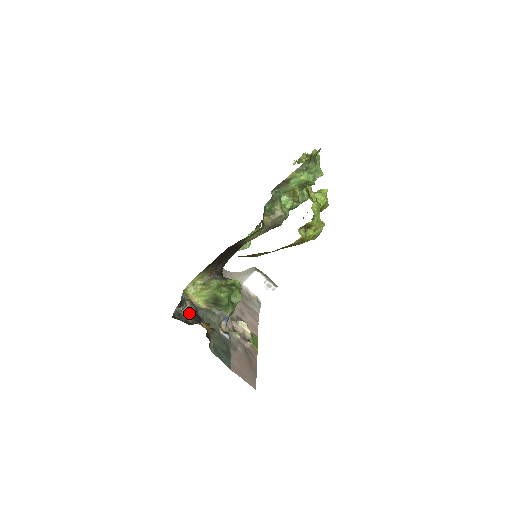
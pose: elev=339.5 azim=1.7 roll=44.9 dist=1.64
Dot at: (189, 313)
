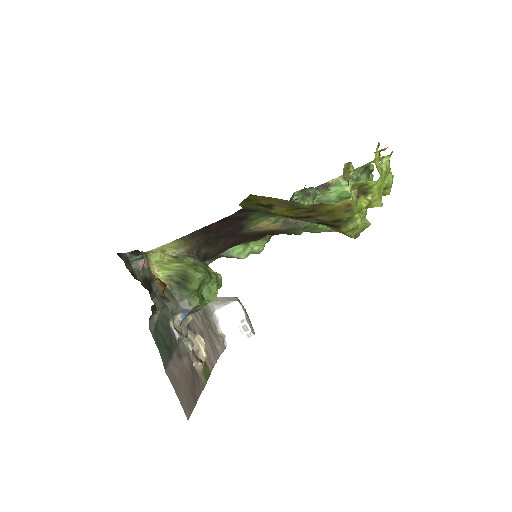
Dot at: (141, 272)
